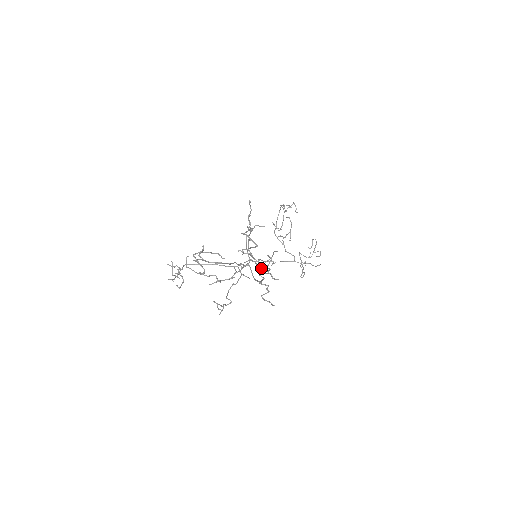
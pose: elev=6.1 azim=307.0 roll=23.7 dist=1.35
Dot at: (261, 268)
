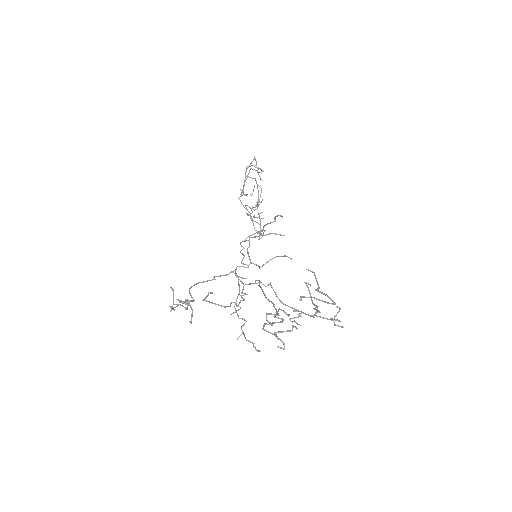
Dot at: occluded
